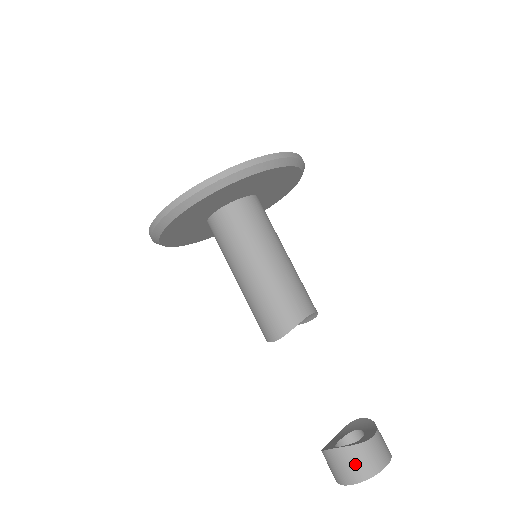
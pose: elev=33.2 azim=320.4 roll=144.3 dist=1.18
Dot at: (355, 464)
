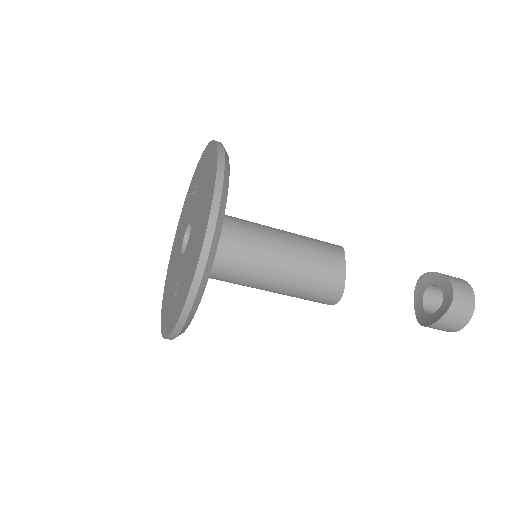
Dot at: (456, 320)
